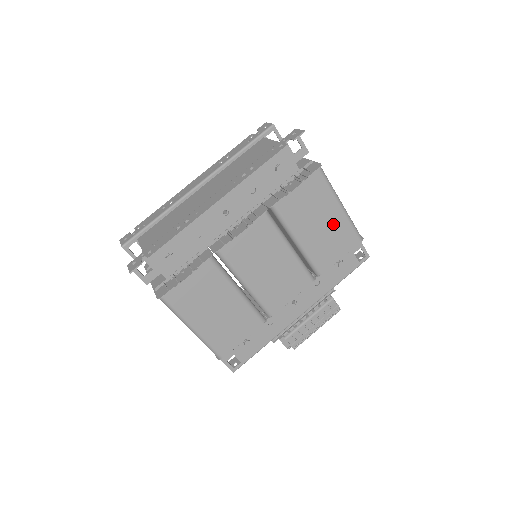
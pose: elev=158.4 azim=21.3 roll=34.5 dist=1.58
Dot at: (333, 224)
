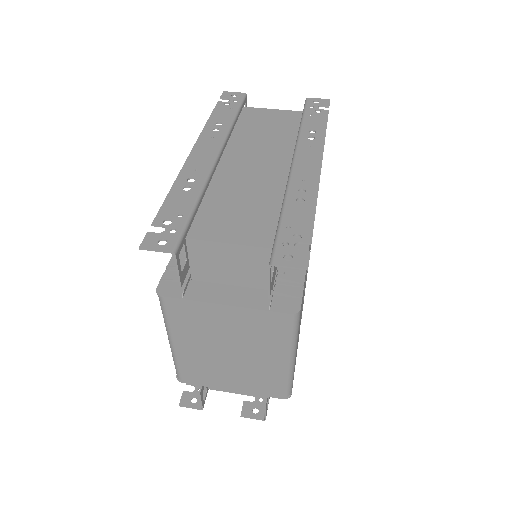
Dot at: occluded
